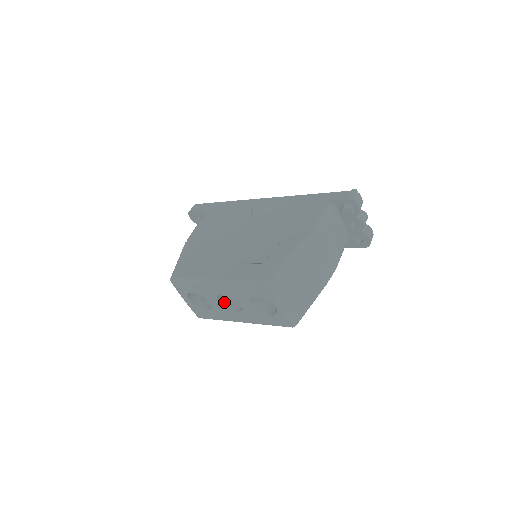
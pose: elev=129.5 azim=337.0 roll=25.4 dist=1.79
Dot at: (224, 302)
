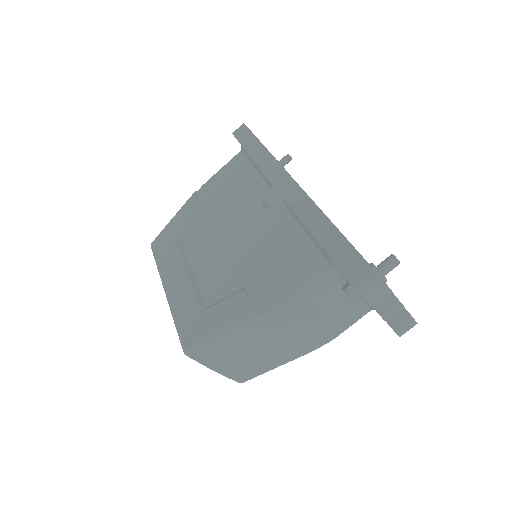
Dot at: occluded
